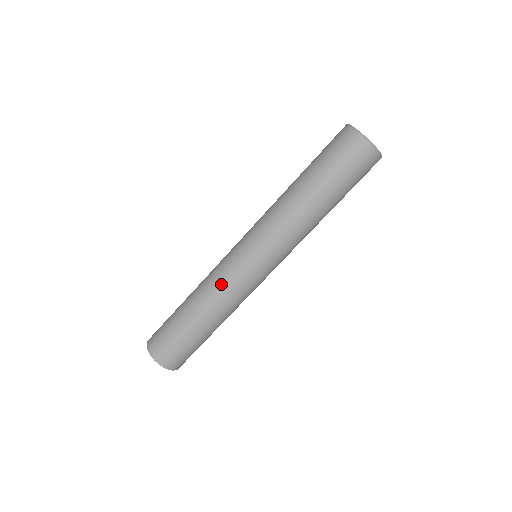
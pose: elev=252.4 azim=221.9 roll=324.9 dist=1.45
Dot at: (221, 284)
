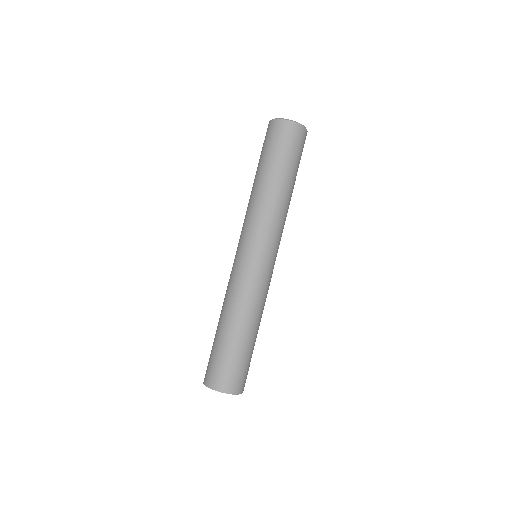
Dot at: (228, 286)
